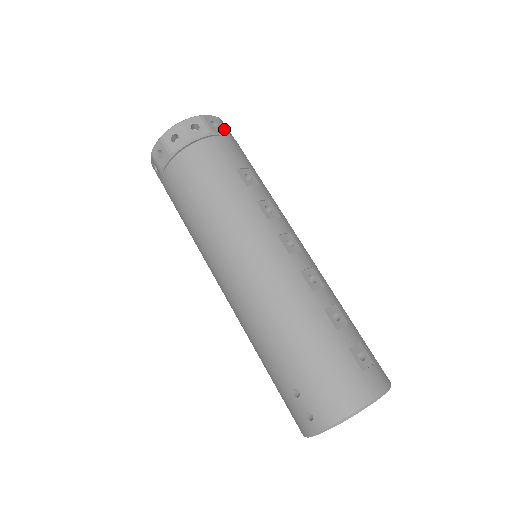
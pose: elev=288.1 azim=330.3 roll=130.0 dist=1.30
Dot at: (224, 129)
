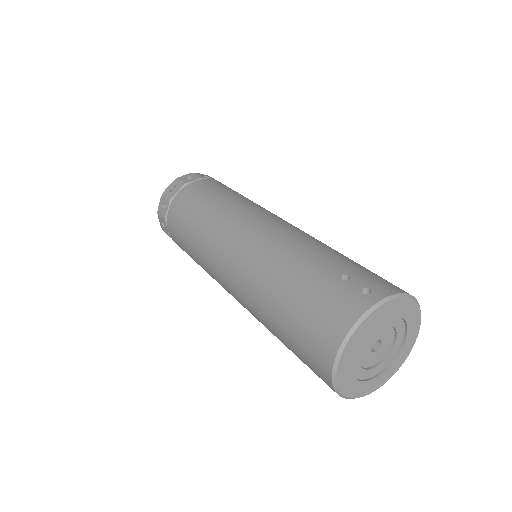
Dot at: occluded
